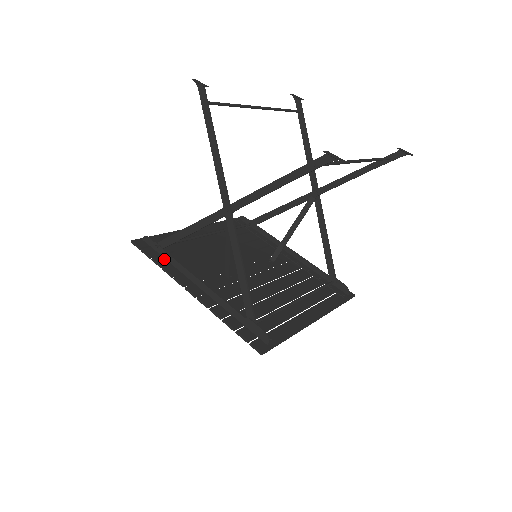
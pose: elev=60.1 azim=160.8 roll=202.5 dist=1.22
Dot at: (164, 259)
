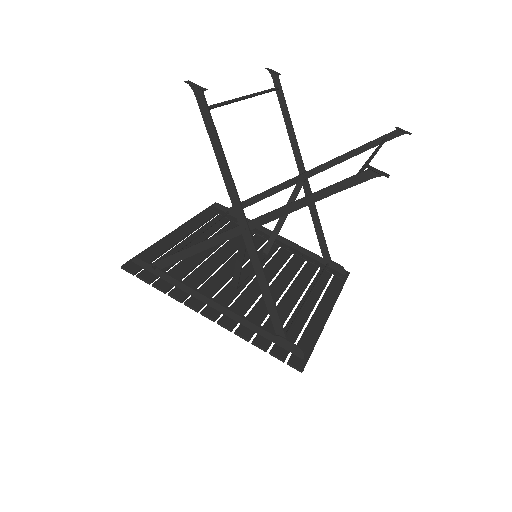
Dot at: (165, 282)
